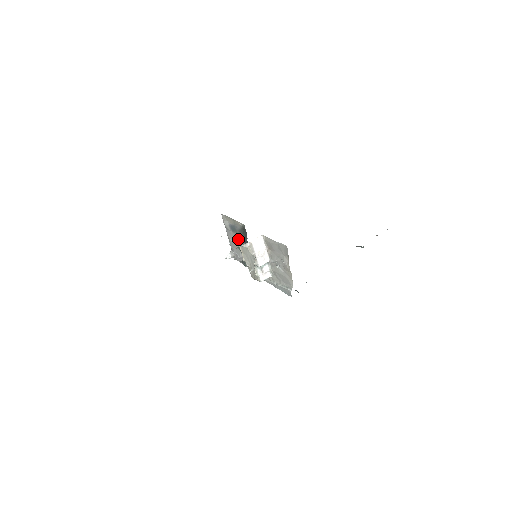
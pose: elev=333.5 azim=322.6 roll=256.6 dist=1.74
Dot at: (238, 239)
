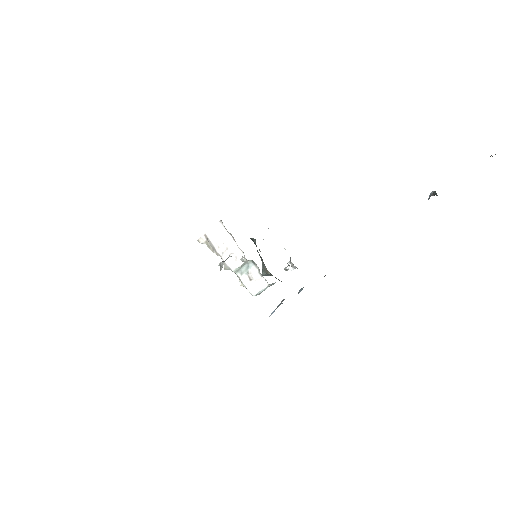
Dot at: occluded
